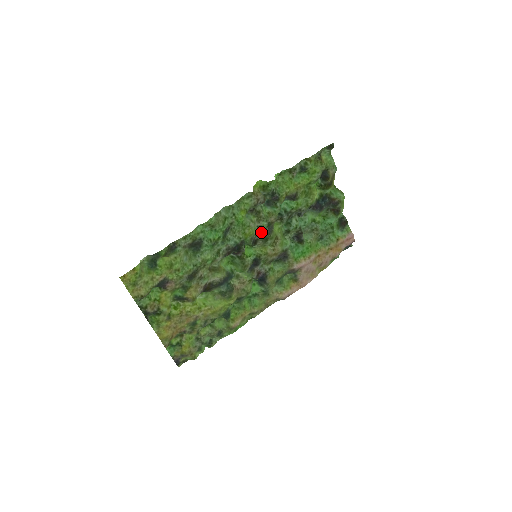
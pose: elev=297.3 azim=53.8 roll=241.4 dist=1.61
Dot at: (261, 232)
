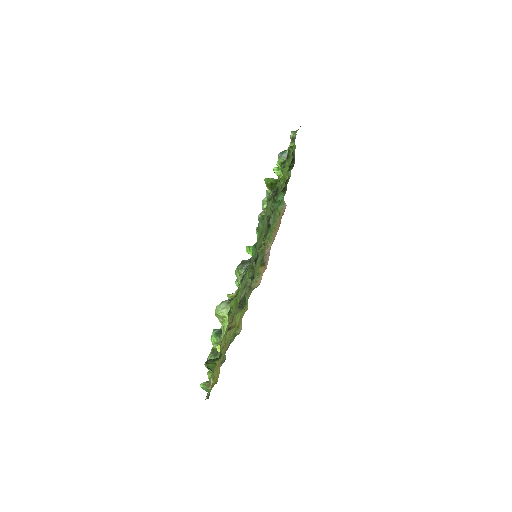
Dot at: (265, 231)
